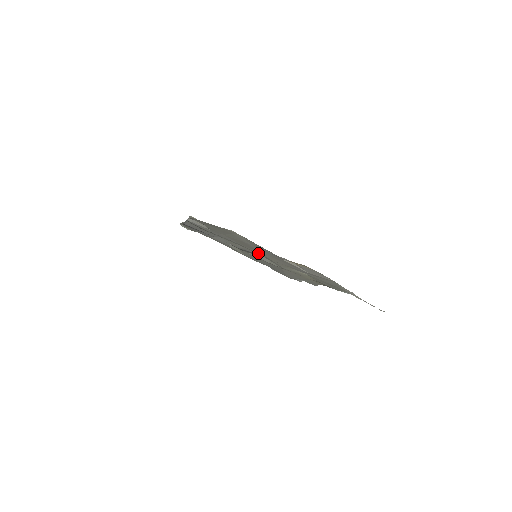
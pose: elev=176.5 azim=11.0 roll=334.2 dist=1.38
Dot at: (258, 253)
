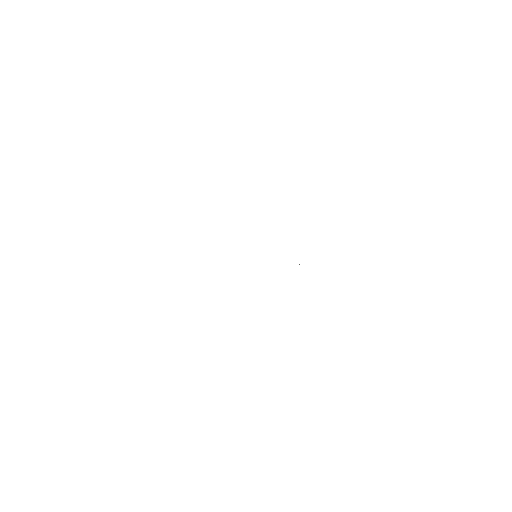
Dot at: occluded
